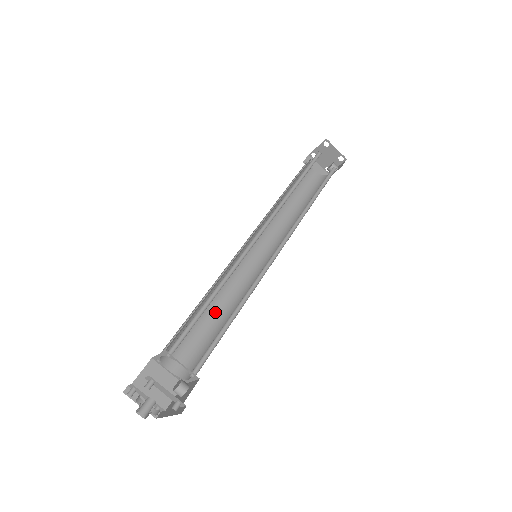
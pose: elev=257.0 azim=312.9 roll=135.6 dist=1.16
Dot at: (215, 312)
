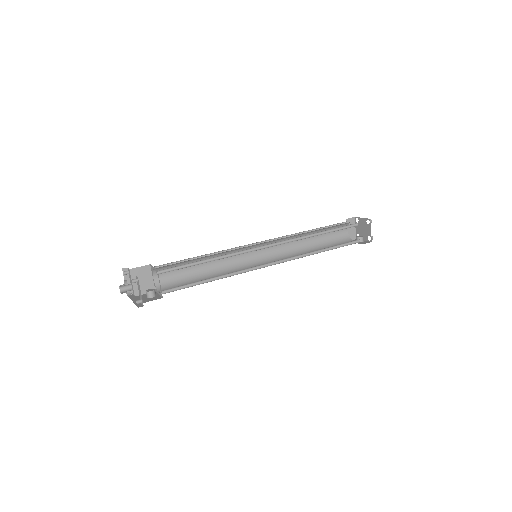
Dot at: (205, 267)
